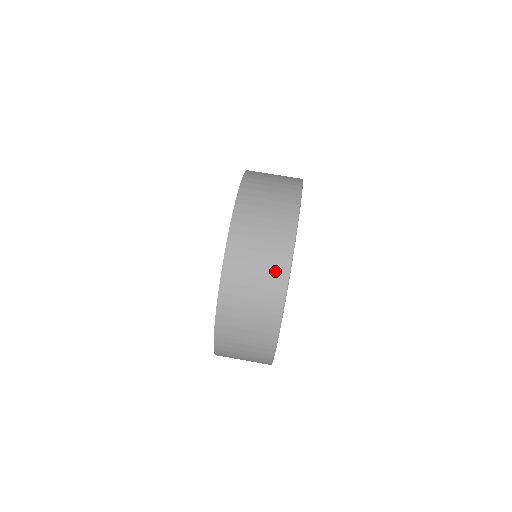
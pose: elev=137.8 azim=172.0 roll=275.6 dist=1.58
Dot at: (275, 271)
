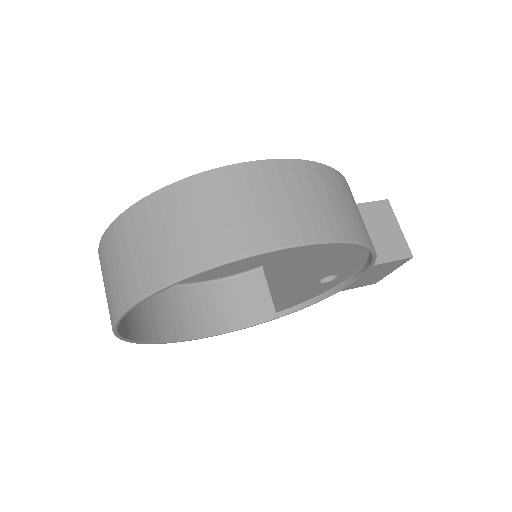
Dot at: (154, 269)
